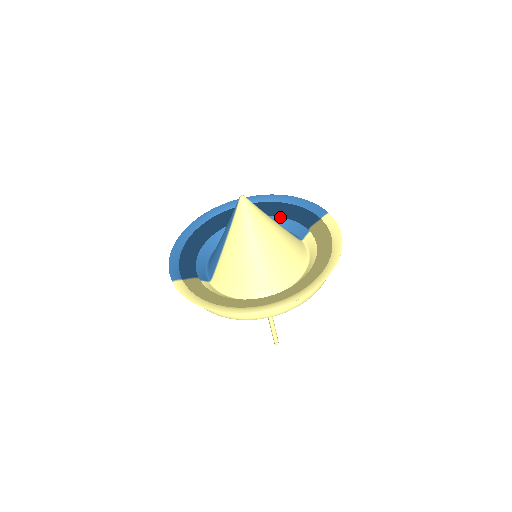
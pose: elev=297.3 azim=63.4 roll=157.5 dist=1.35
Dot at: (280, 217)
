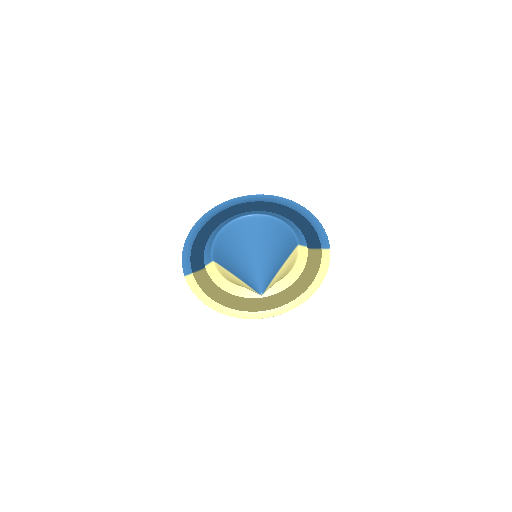
Dot at: (292, 220)
